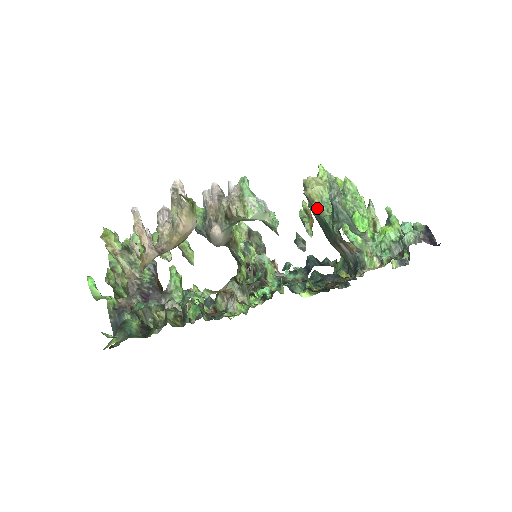
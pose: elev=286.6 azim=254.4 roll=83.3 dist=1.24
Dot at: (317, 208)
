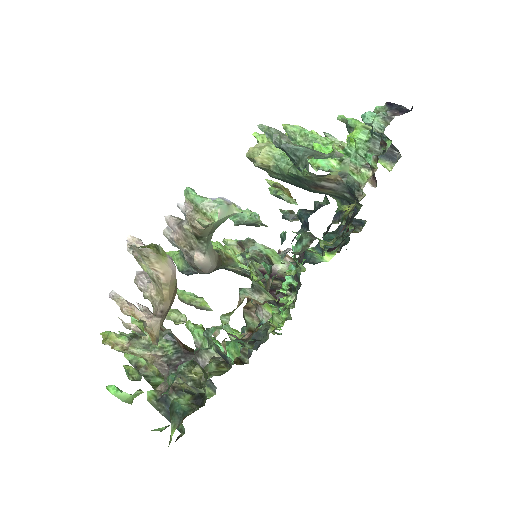
Dot at: (277, 170)
